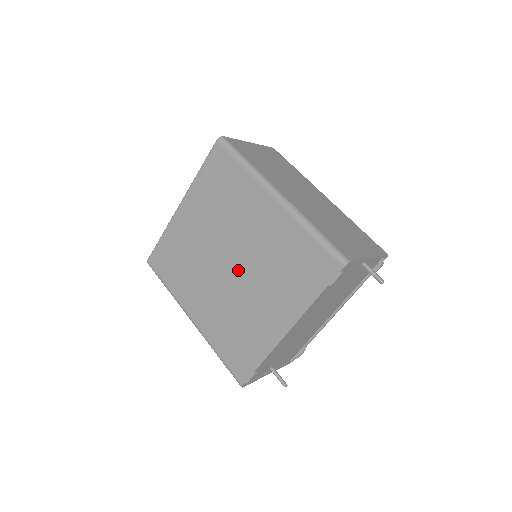
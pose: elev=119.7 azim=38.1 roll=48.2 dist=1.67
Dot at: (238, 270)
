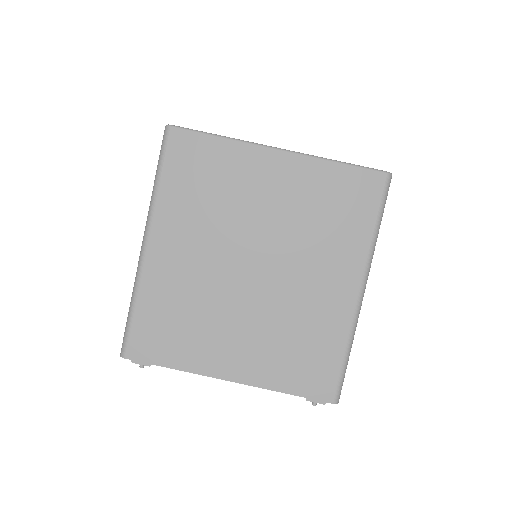
Dot at: (253, 284)
